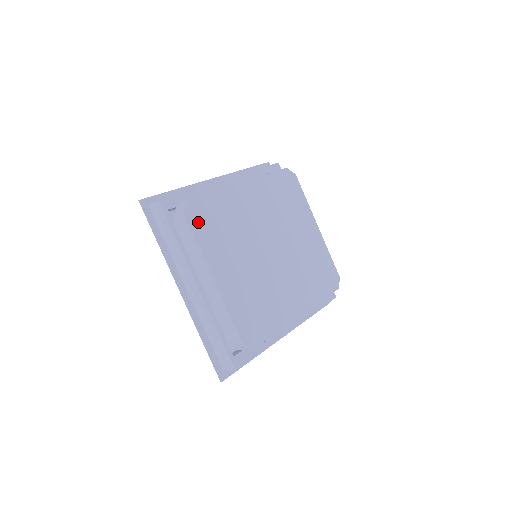
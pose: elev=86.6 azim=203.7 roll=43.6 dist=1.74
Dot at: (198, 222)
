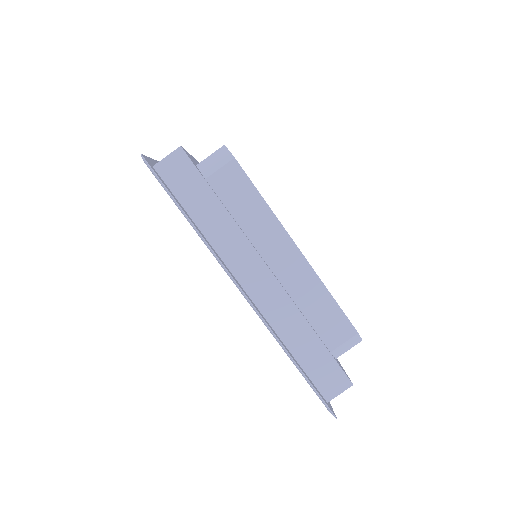
Dot at: occluded
